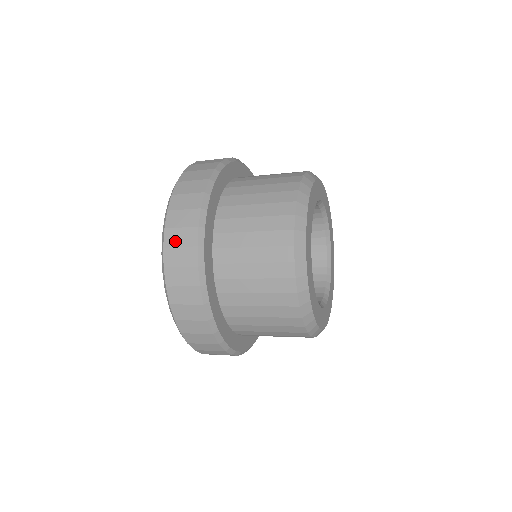
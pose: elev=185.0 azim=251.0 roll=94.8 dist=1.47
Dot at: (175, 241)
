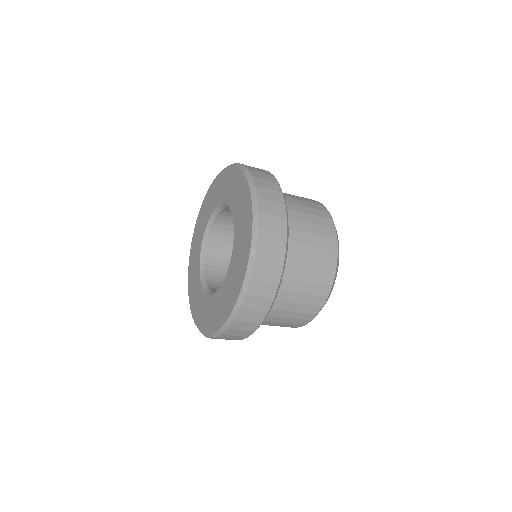
Dot at: (268, 210)
